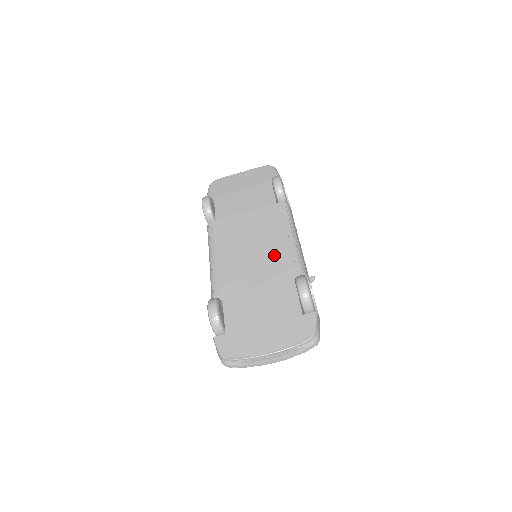
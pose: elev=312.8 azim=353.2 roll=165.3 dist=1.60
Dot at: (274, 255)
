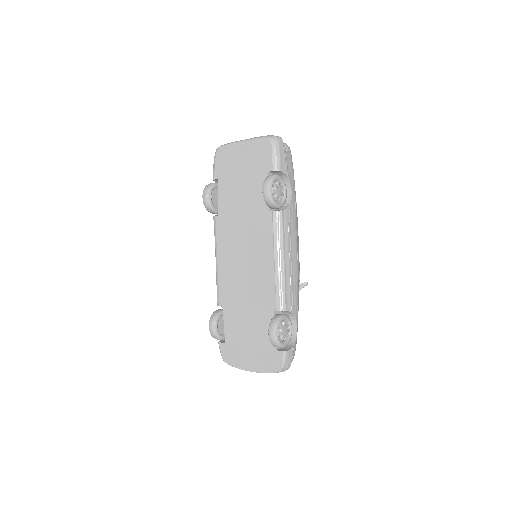
Dot at: (261, 281)
